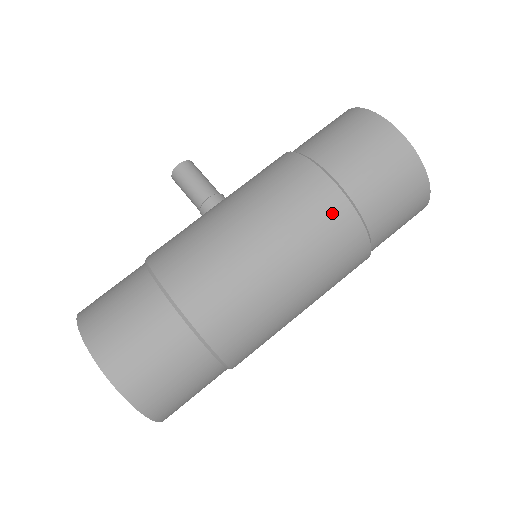
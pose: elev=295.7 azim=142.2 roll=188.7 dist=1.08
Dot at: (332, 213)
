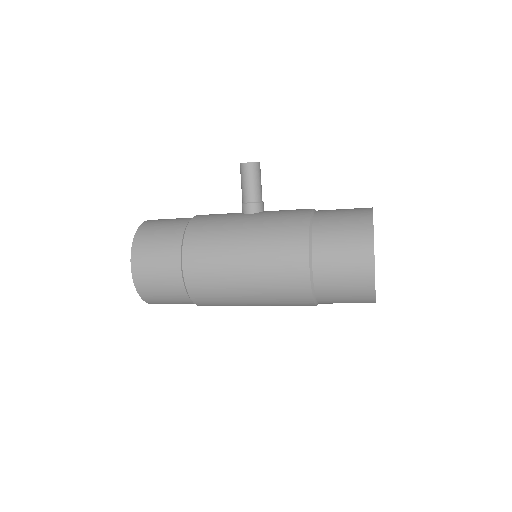
Dot at: (296, 287)
